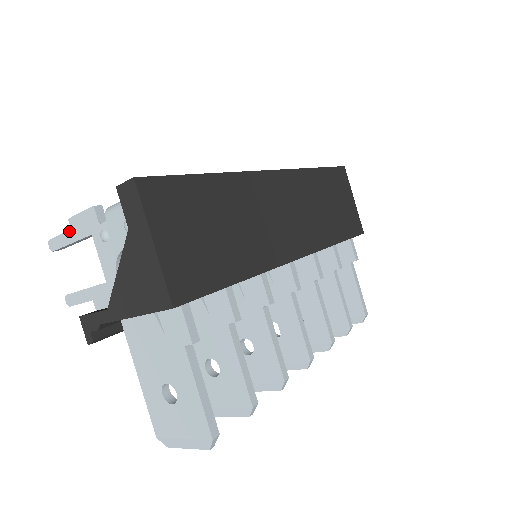
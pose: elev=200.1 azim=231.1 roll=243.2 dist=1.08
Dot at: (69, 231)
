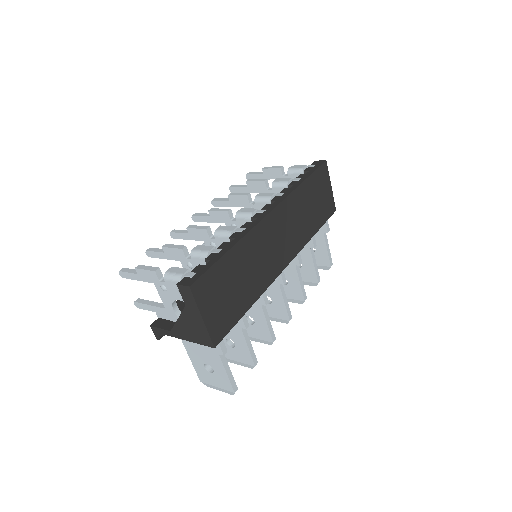
Dot at: (136, 274)
